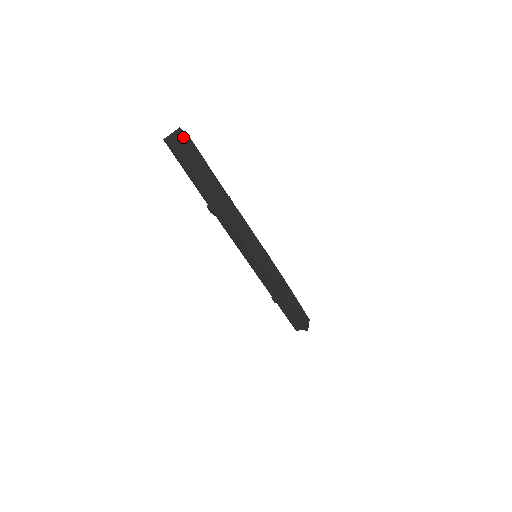
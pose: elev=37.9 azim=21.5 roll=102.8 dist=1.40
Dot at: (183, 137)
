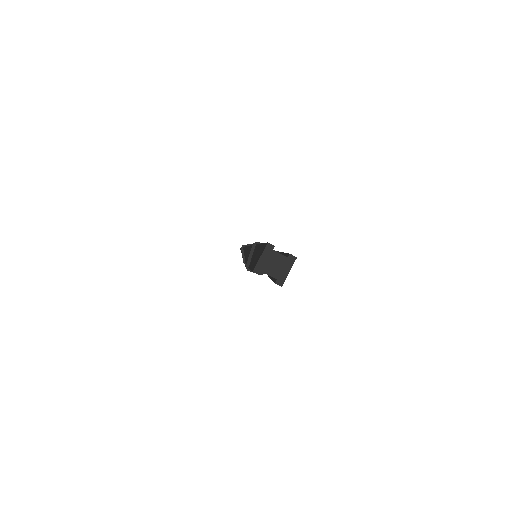
Dot at: (291, 264)
